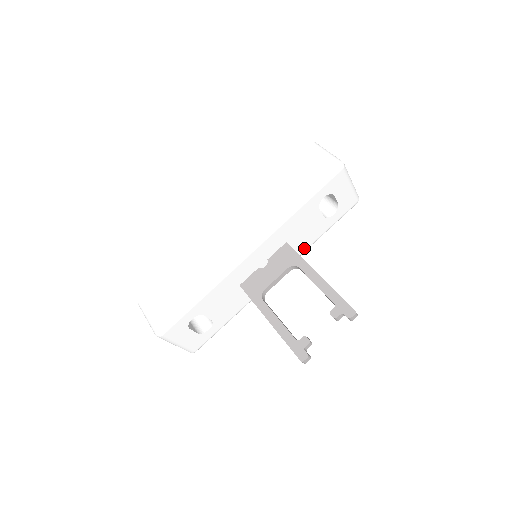
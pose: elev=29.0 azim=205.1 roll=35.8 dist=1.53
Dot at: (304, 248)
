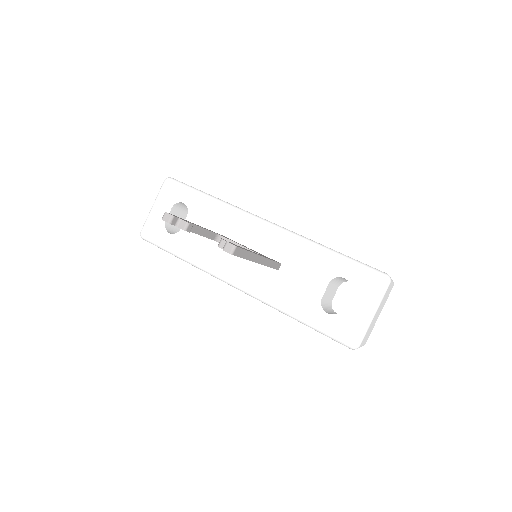
Dot at: (278, 299)
